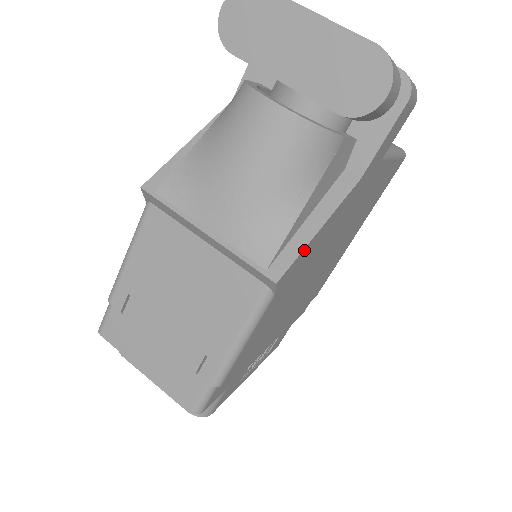
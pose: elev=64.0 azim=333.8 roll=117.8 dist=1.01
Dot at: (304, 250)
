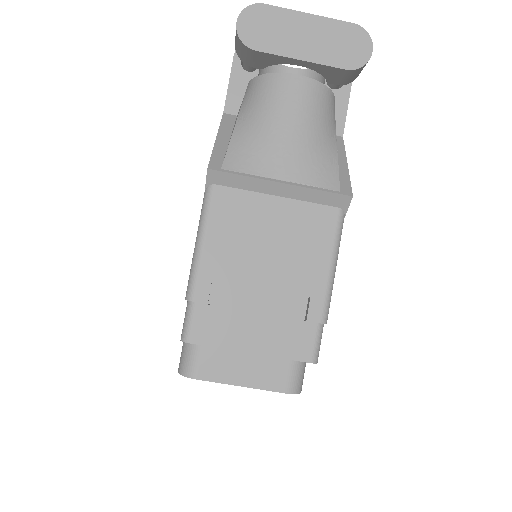
Dot at: (348, 178)
